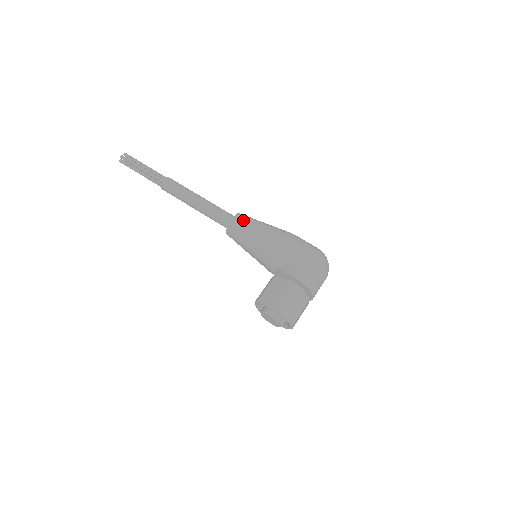
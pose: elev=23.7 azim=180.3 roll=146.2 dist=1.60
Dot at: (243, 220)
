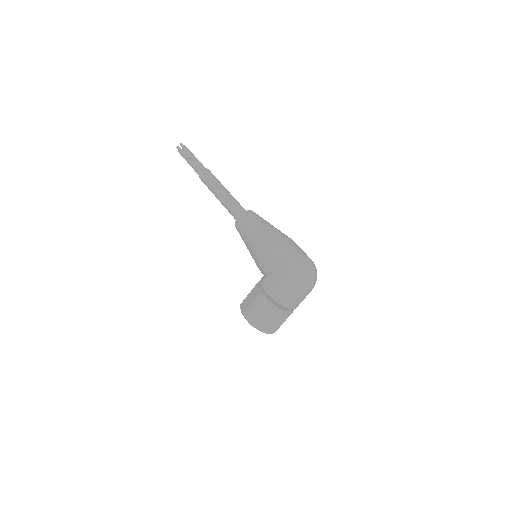
Dot at: (244, 221)
